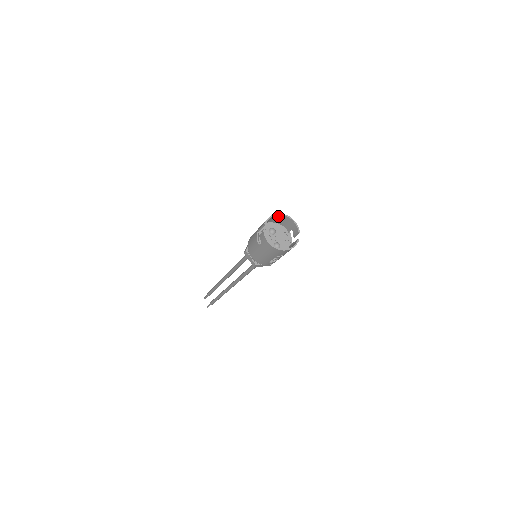
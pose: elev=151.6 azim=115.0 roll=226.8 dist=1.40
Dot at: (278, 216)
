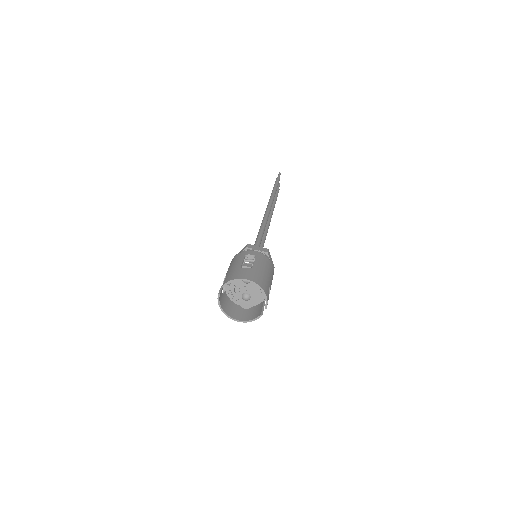
Dot at: (248, 278)
